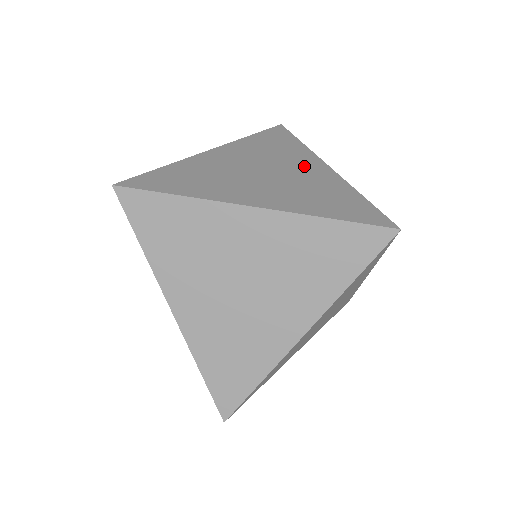
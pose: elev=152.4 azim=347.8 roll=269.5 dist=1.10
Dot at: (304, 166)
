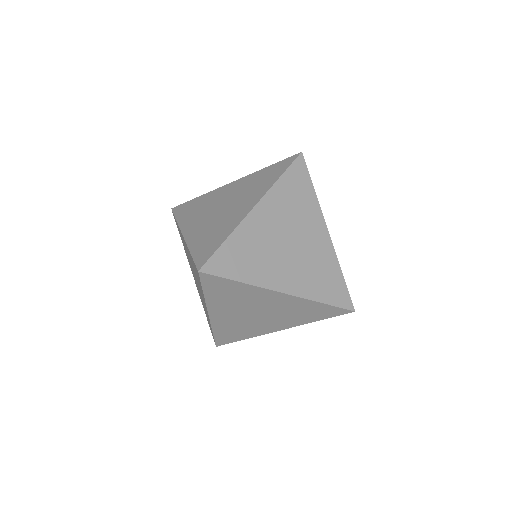
Dot at: (226, 192)
